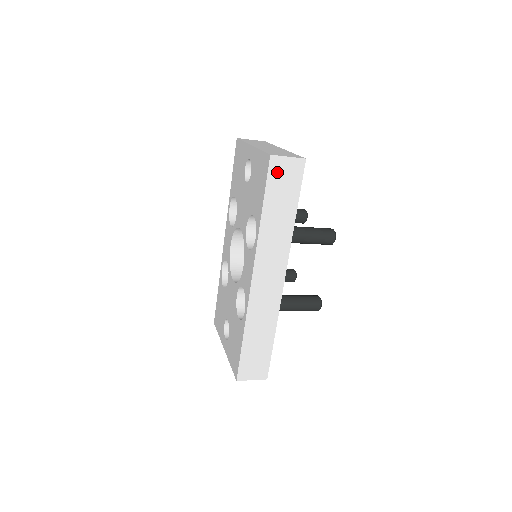
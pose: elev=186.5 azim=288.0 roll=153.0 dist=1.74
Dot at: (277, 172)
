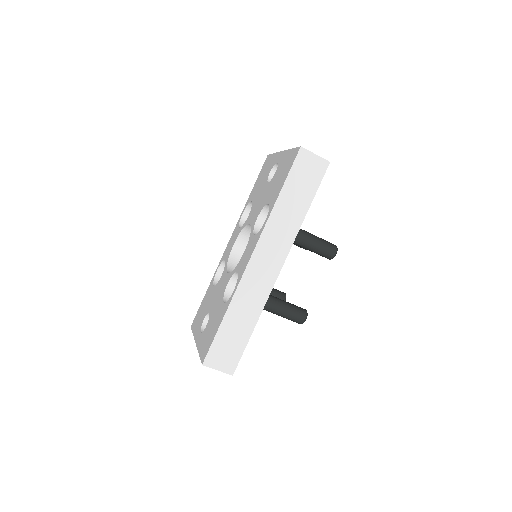
Dot at: (302, 164)
